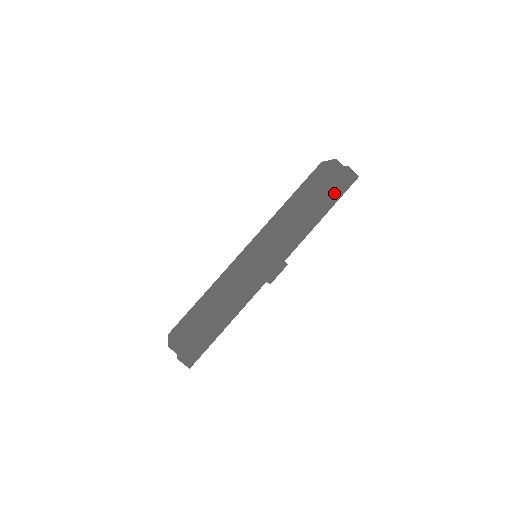
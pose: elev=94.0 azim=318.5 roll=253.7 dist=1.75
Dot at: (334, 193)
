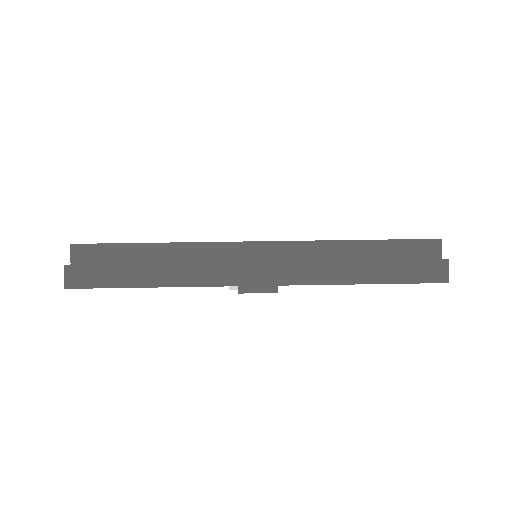
Dot at: (404, 271)
